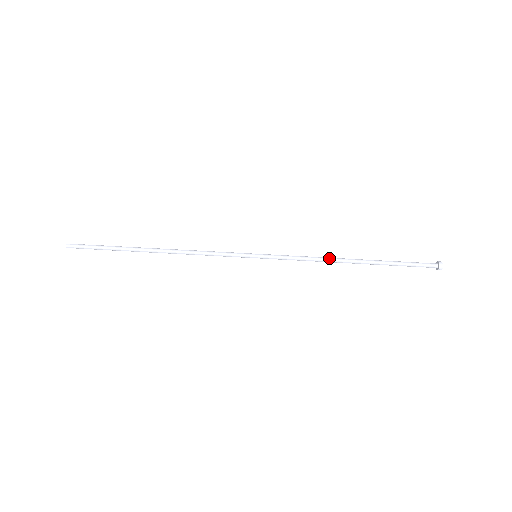
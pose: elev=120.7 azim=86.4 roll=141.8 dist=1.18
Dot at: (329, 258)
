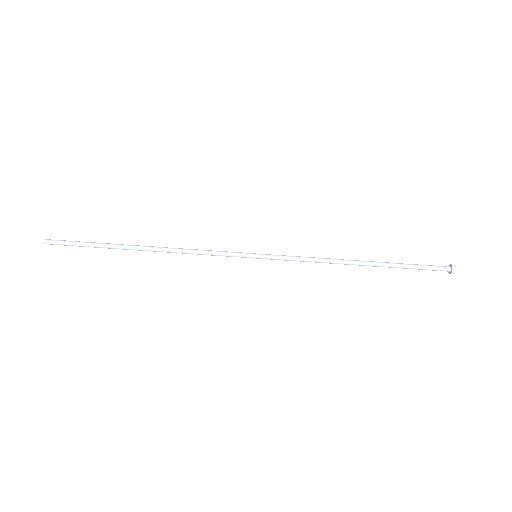
Dot at: (335, 263)
